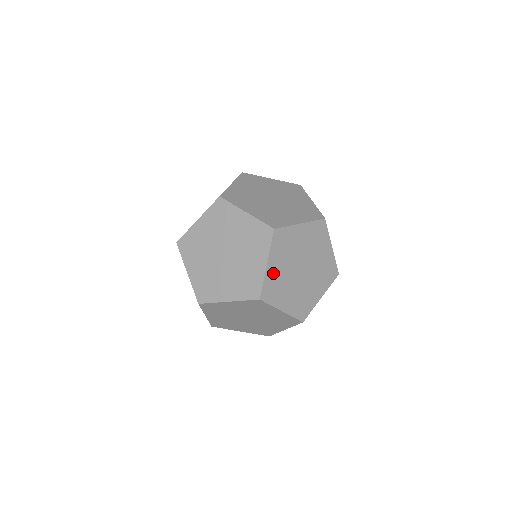
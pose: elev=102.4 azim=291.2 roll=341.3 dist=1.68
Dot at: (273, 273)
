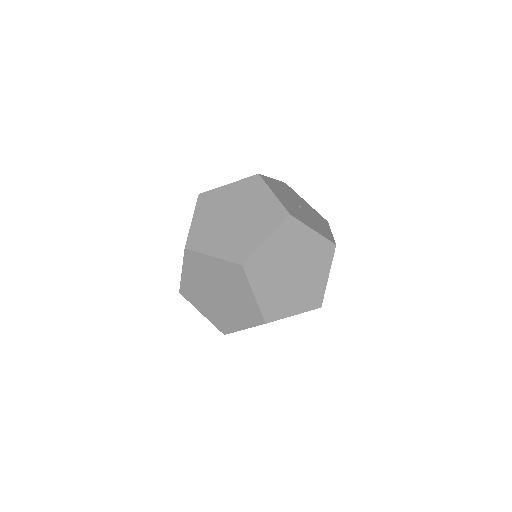
Dot at: occluded
